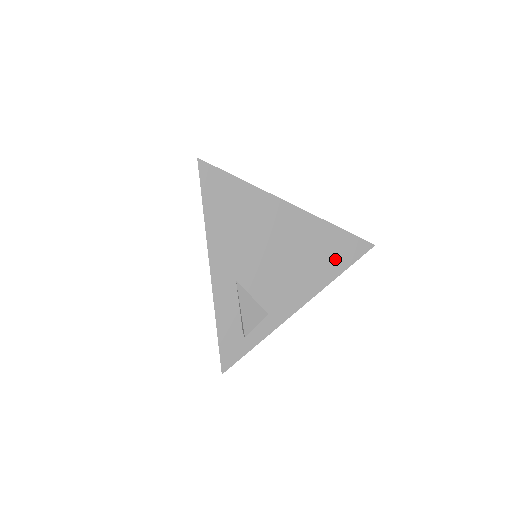
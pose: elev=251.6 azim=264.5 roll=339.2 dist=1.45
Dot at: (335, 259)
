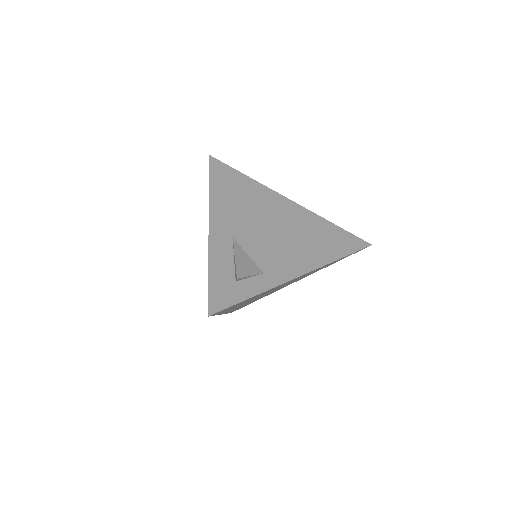
Dot at: (332, 246)
